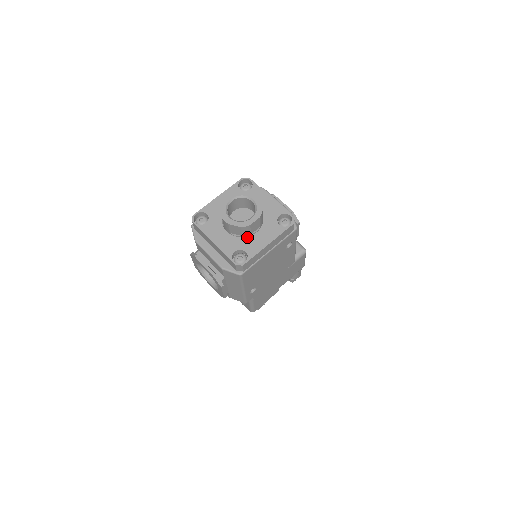
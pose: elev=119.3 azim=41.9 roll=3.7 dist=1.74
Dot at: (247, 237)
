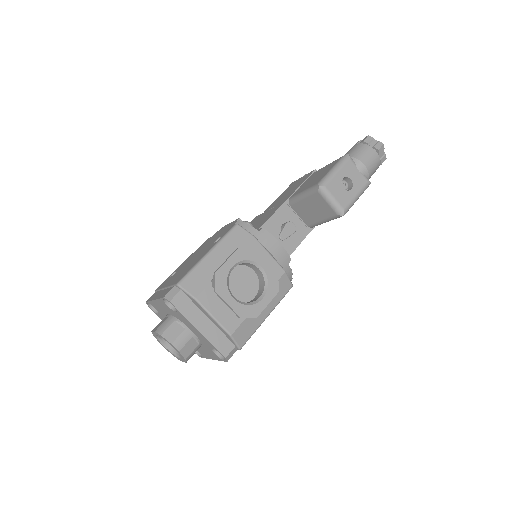
Dot at: occluded
